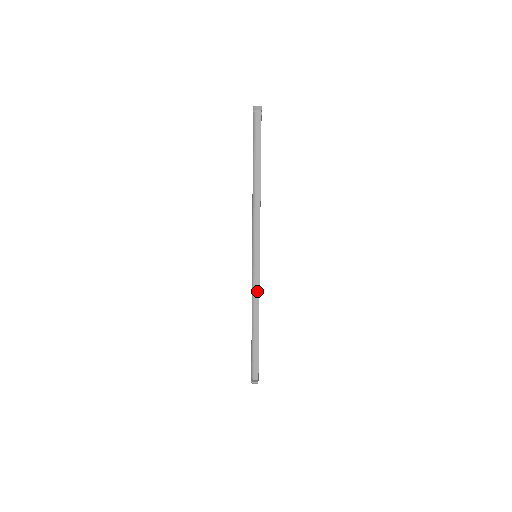
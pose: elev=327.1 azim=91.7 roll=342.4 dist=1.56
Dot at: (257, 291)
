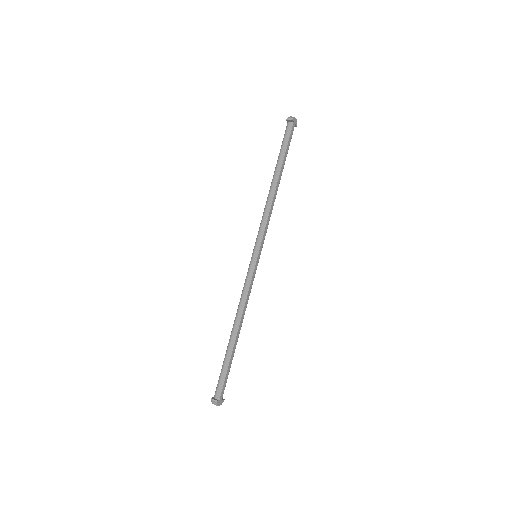
Dot at: (246, 292)
